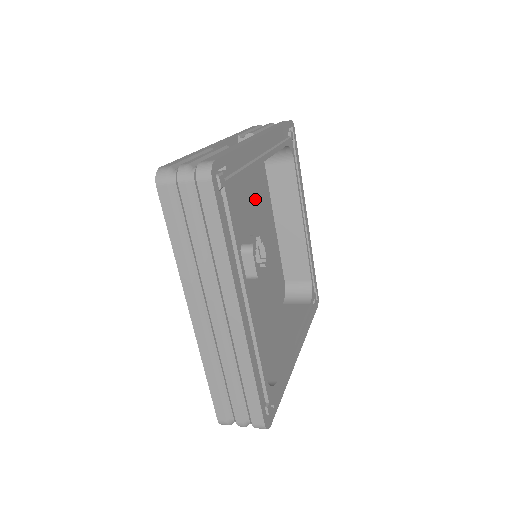
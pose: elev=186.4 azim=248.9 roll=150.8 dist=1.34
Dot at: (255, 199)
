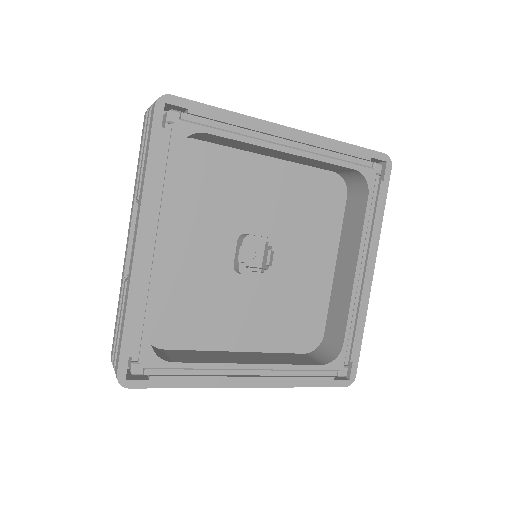
Dot at: (214, 199)
